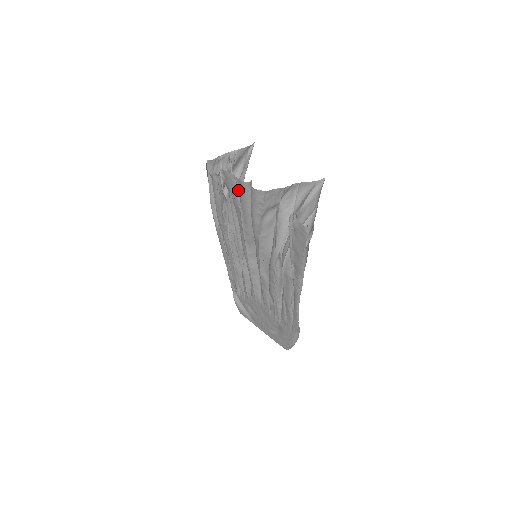
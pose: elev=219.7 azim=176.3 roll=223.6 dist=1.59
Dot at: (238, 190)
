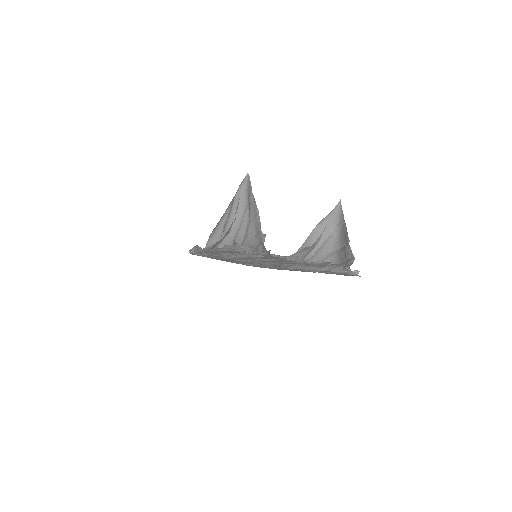
Dot at: occluded
